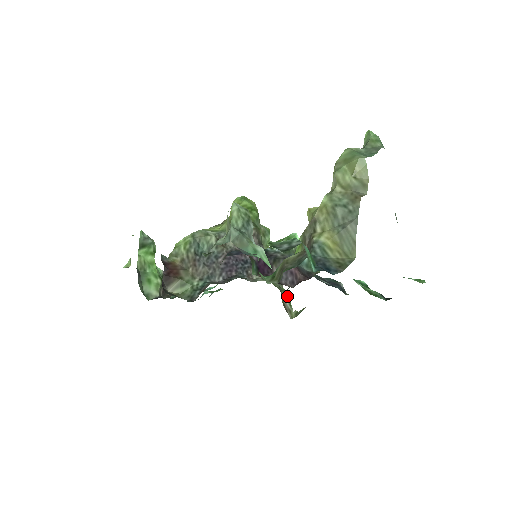
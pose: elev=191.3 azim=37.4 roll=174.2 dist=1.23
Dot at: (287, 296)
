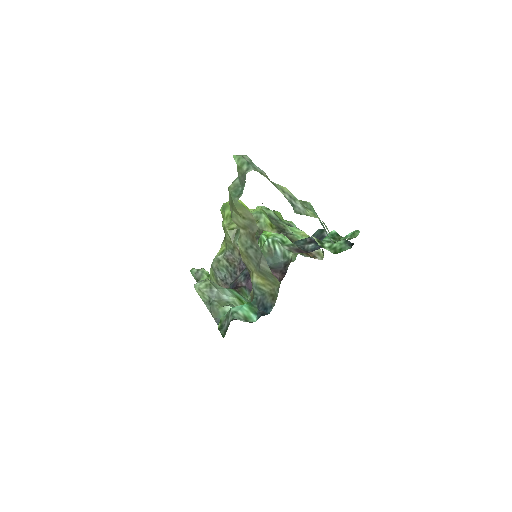
Dot at: occluded
